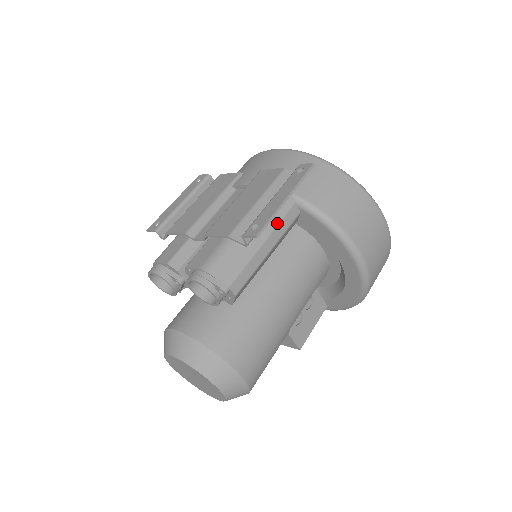
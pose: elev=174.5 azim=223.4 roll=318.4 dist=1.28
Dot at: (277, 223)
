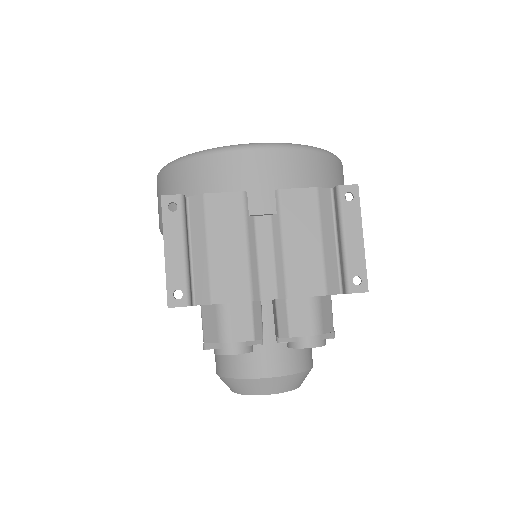
Dot at: occluded
